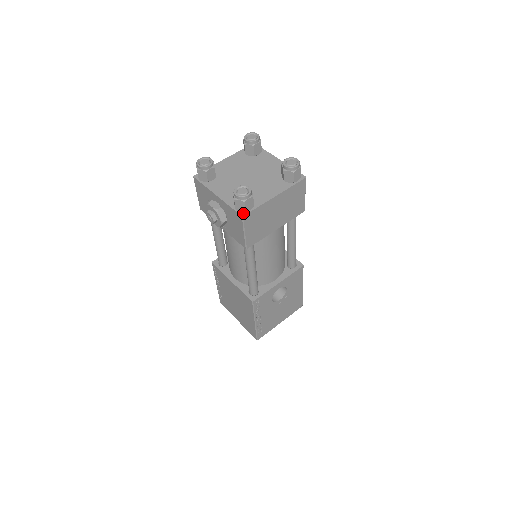
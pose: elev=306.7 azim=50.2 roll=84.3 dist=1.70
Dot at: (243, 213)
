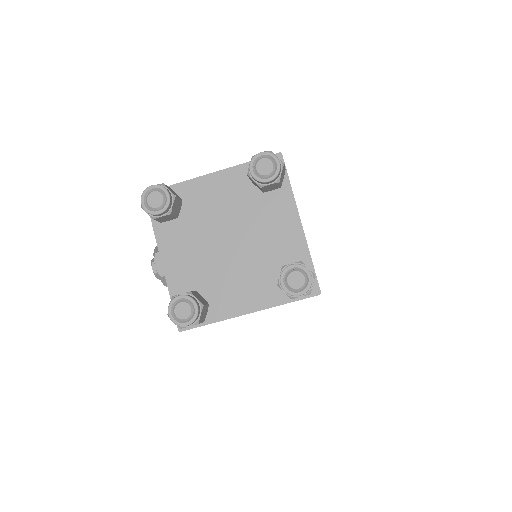
Dot at: occluded
